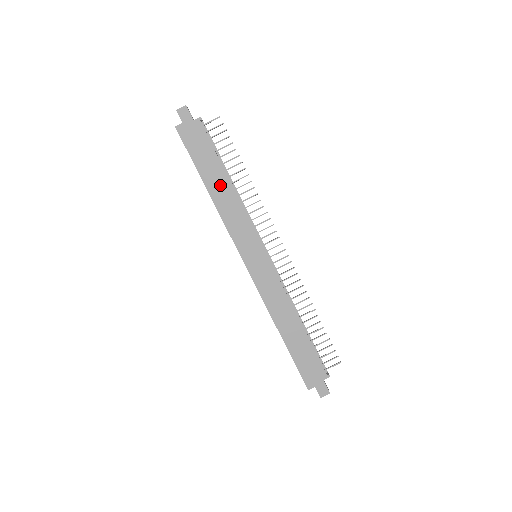
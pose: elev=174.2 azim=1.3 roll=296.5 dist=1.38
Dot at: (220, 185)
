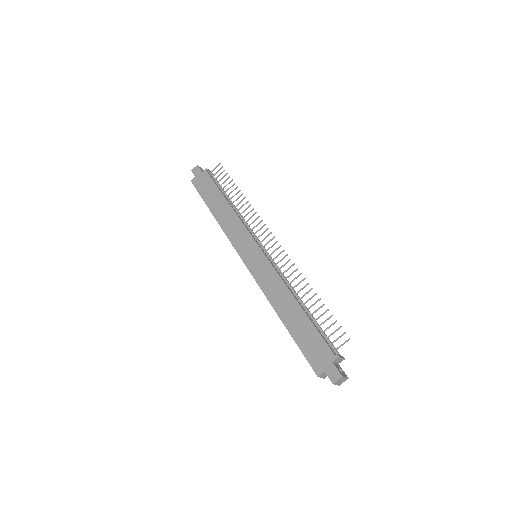
Dot at: (221, 208)
